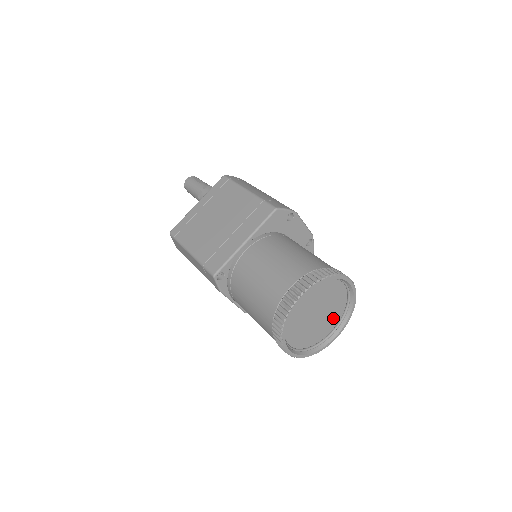
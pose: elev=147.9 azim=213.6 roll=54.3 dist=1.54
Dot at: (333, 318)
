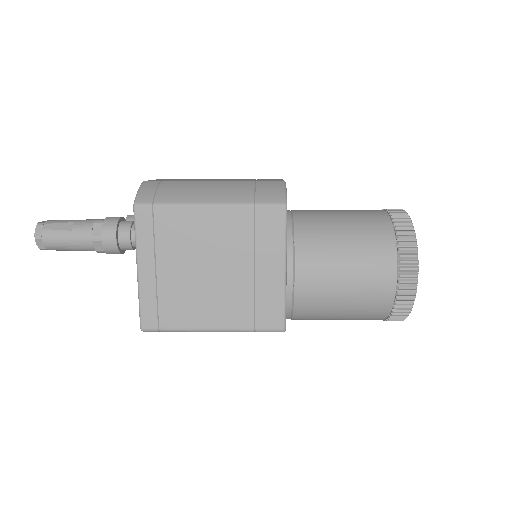
Dot at: occluded
